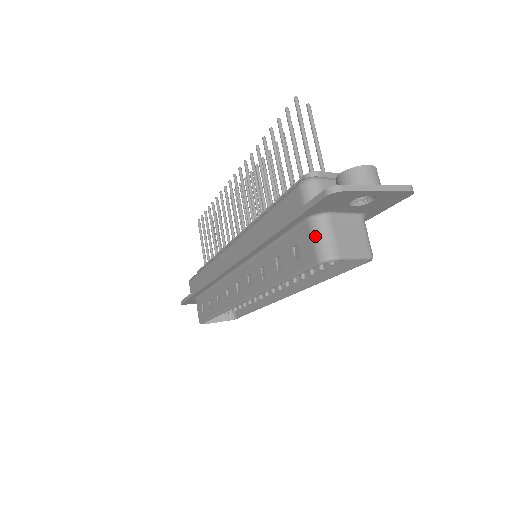
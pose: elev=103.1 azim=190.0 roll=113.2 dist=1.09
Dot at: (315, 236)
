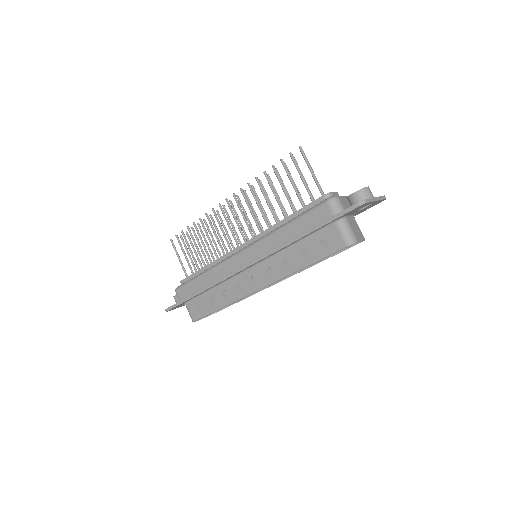
Dot at: (342, 231)
